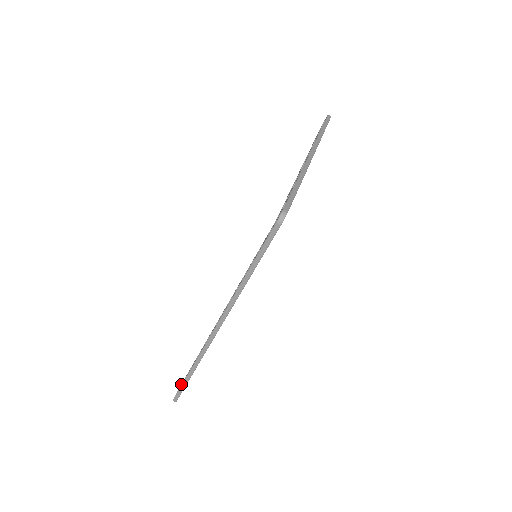
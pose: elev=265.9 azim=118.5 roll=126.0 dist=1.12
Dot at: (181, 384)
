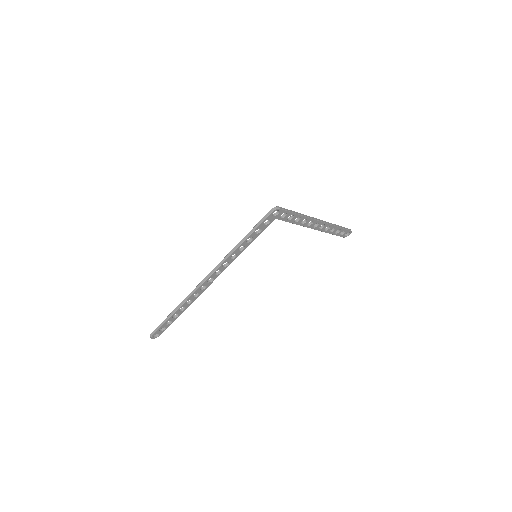
Dot at: (162, 328)
